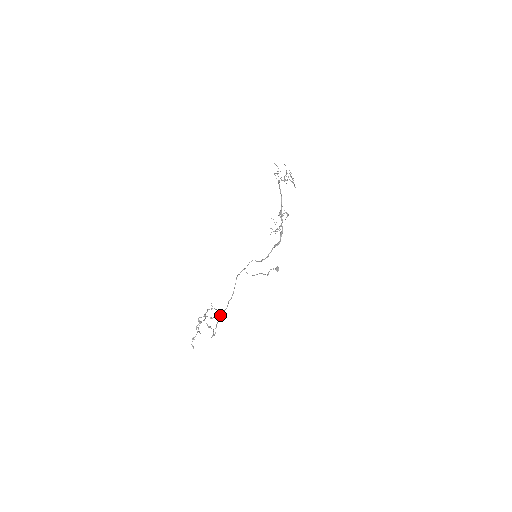
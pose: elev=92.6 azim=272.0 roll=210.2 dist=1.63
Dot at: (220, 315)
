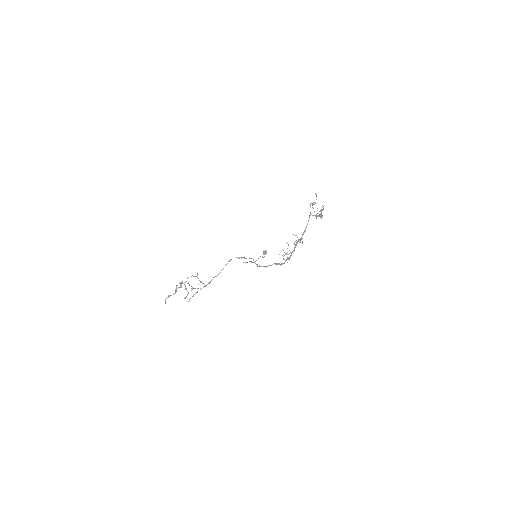
Dot at: (201, 288)
